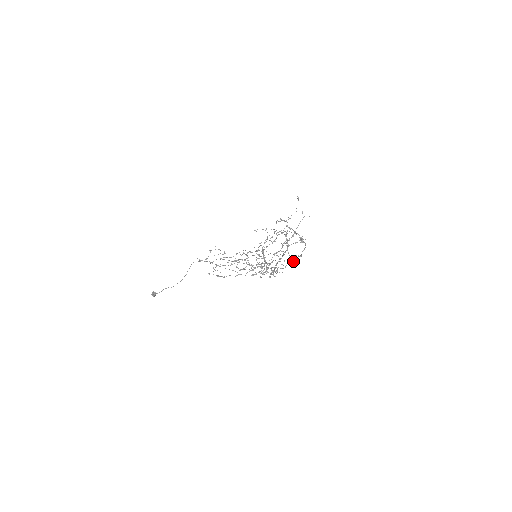
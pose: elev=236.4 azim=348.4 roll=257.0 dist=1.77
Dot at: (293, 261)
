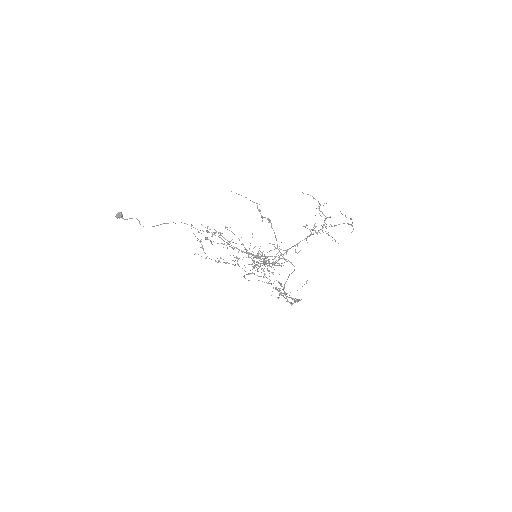
Dot at: (285, 294)
